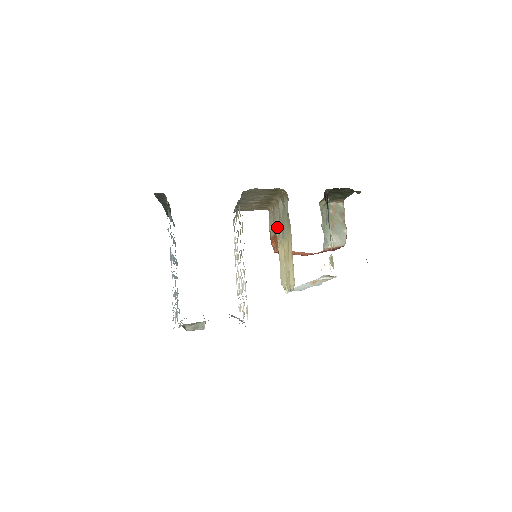
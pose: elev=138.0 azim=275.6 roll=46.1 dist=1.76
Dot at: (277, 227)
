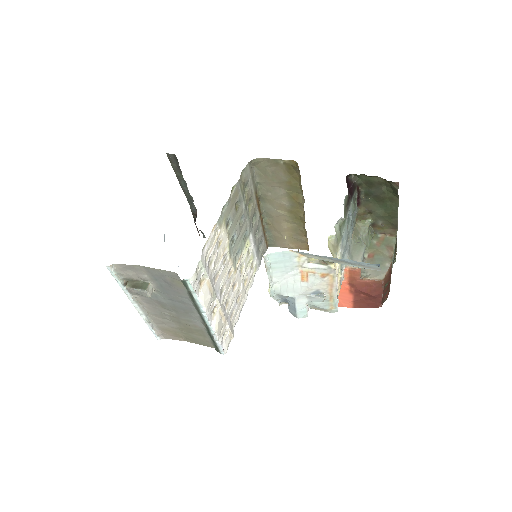
Dot at: occluded
